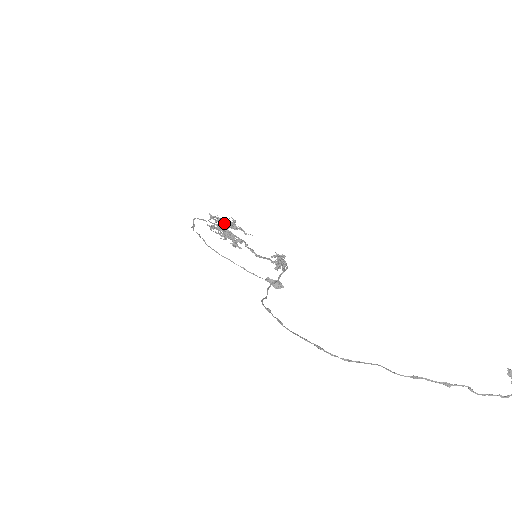
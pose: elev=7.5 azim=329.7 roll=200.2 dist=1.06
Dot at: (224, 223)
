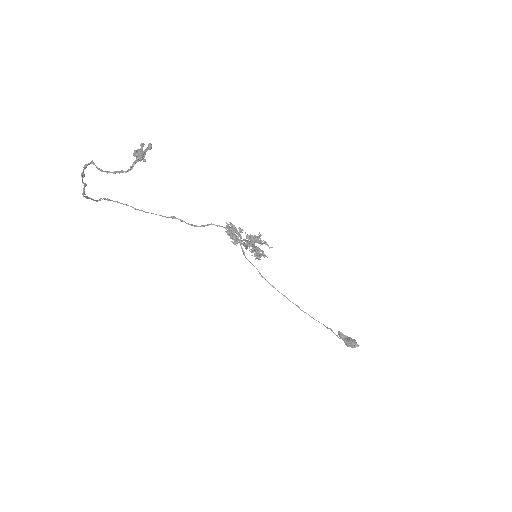
Dot at: (252, 238)
